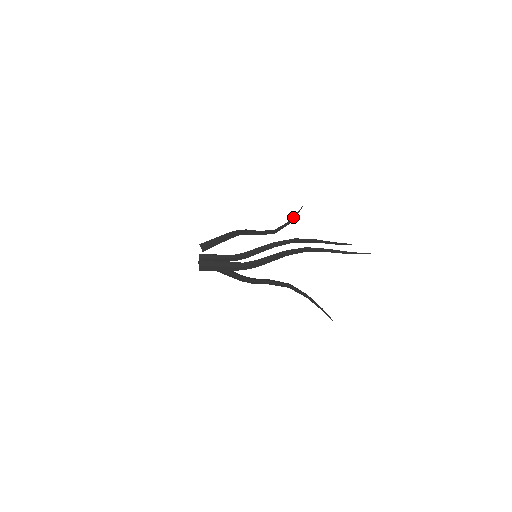
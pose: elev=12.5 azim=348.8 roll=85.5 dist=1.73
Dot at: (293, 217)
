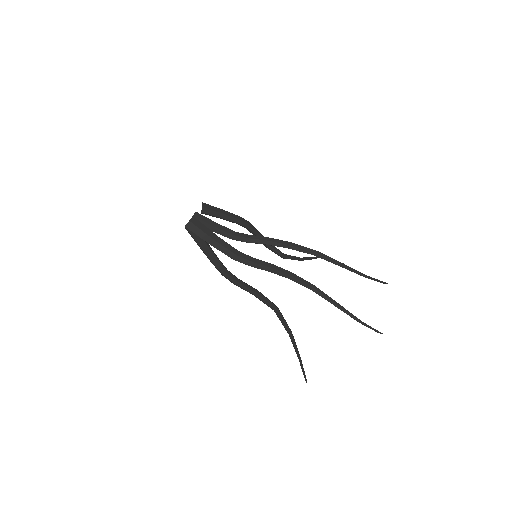
Dot at: (309, 257)
